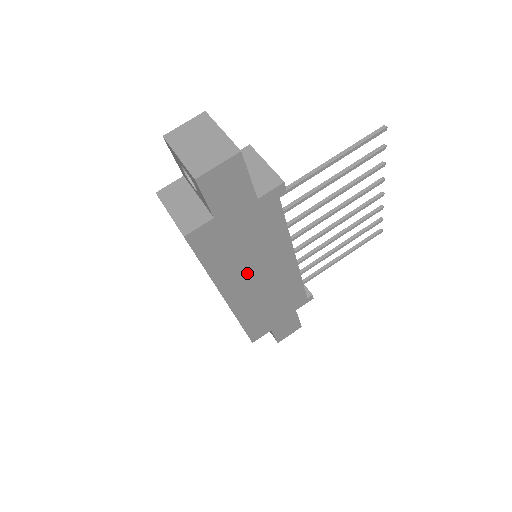
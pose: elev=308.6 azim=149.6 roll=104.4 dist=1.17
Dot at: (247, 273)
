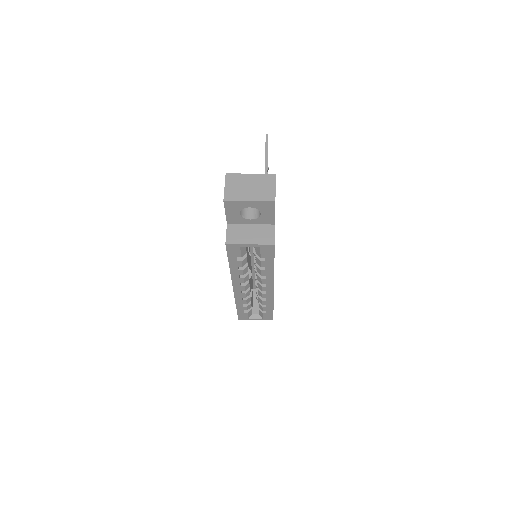
Dot at: occluded
